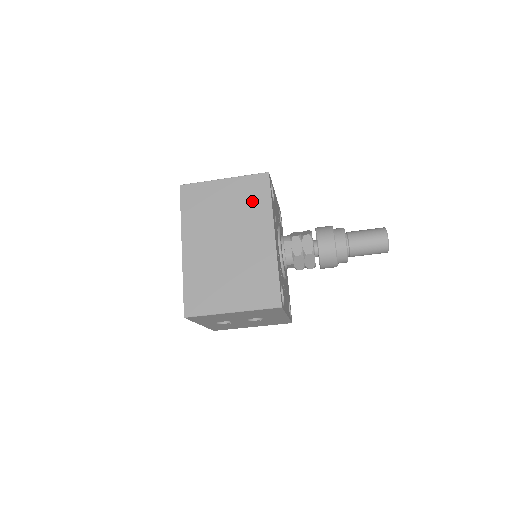
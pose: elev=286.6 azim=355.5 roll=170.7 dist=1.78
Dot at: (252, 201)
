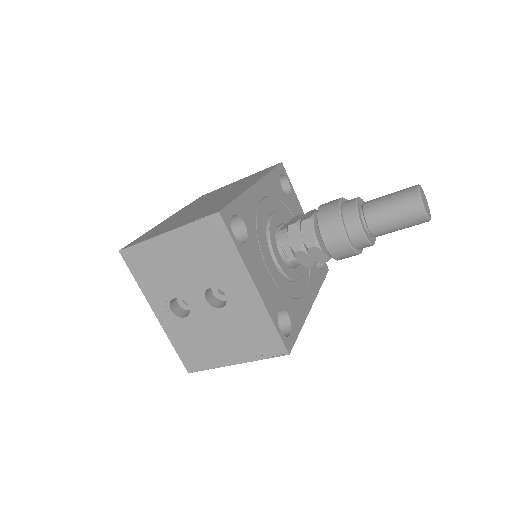
Dot at: occluded
